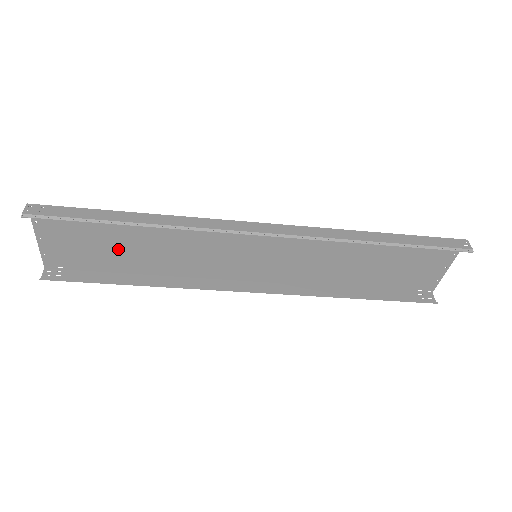
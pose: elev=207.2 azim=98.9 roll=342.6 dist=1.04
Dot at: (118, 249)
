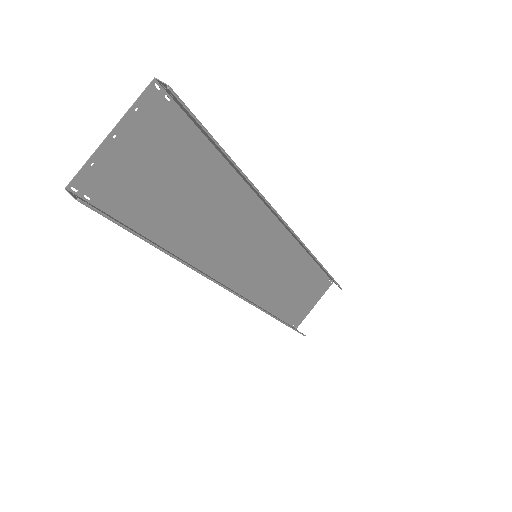
Dot at: (173, 199)
